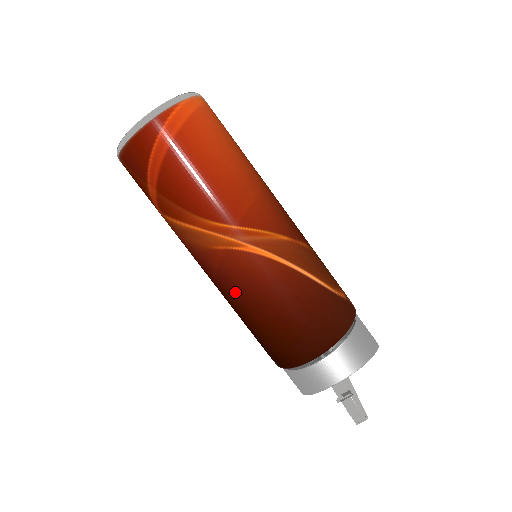
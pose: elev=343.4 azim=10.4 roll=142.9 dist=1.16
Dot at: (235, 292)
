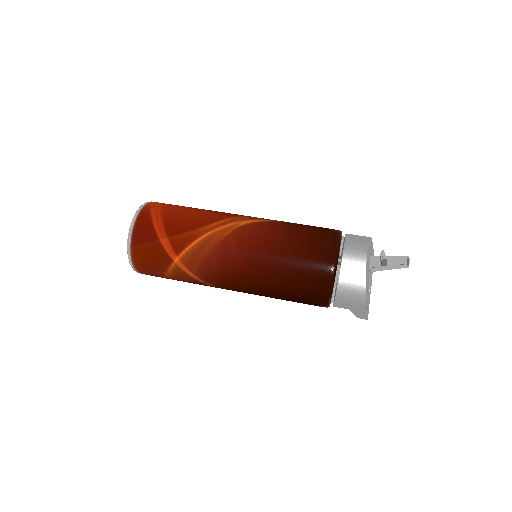
Dot at: (259, 251)
